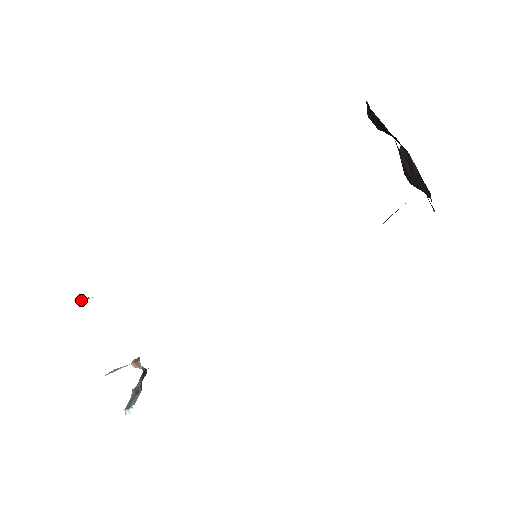
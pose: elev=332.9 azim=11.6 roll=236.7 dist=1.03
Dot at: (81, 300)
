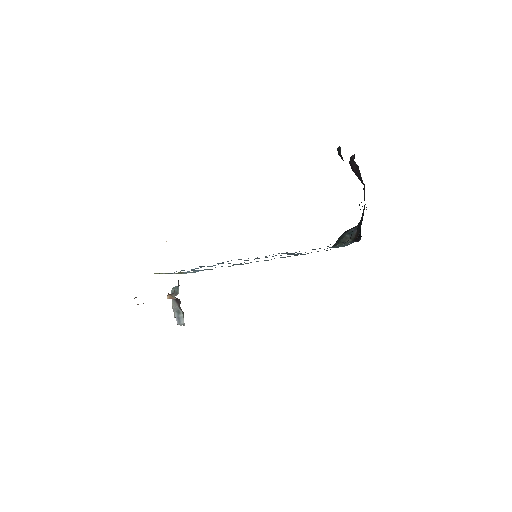
Dot at: occluded
